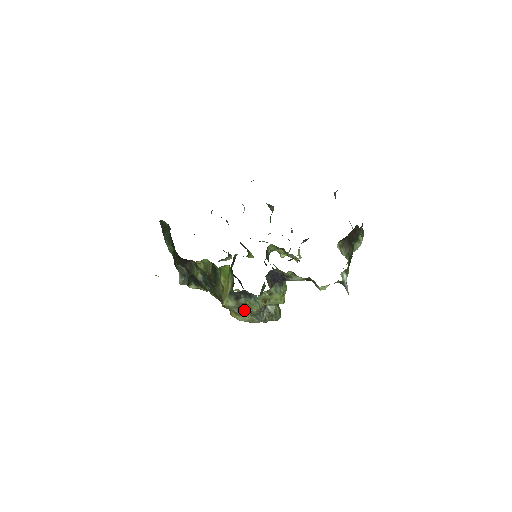
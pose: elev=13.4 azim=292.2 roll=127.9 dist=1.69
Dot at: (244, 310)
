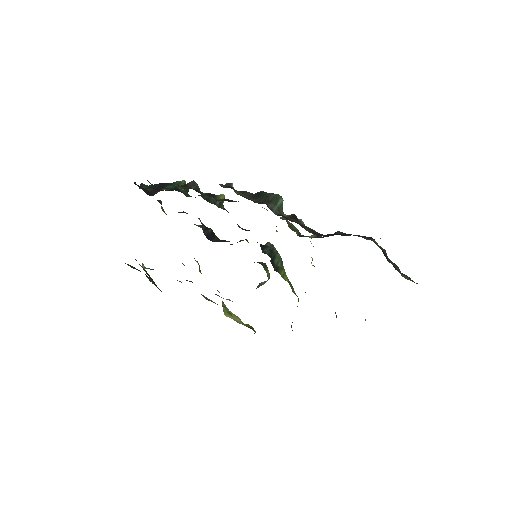
Dot at: occluded
